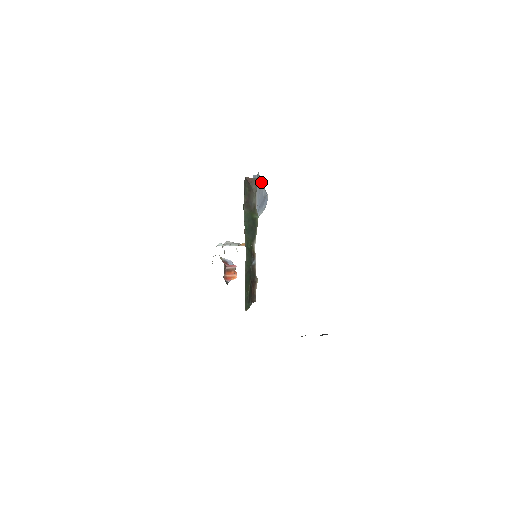
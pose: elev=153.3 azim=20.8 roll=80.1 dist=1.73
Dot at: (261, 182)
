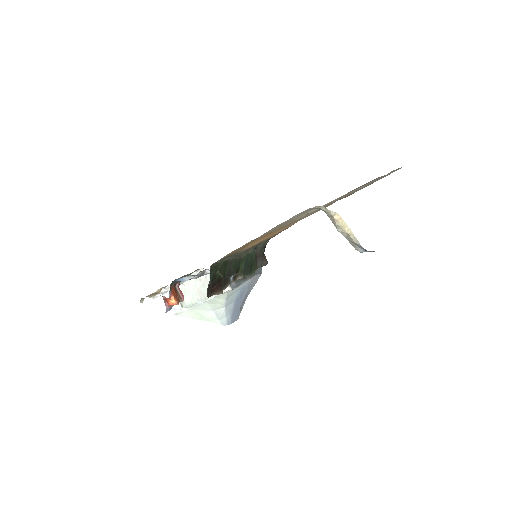
Dot at: occluded
